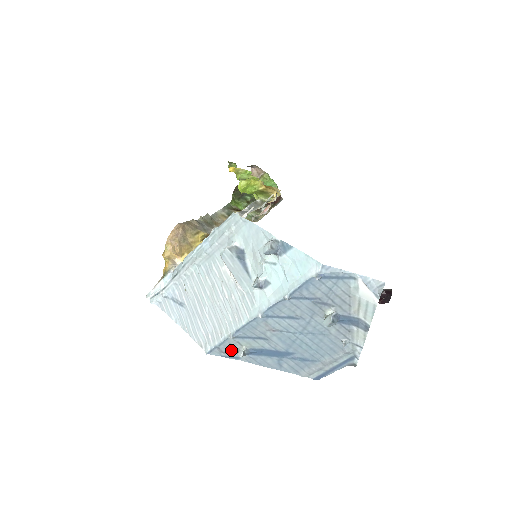
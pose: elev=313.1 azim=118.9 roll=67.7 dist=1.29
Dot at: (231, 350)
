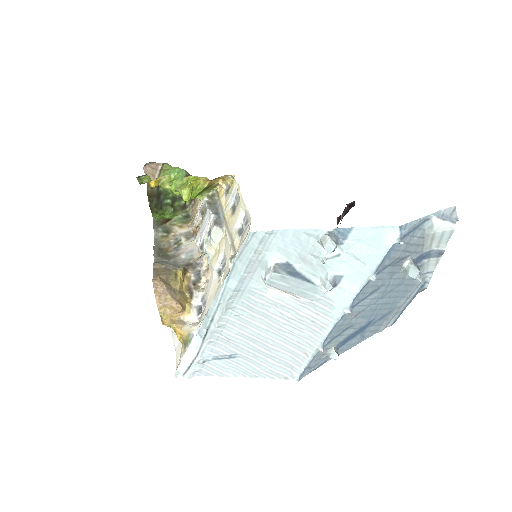
Dot at: (320, 360)
